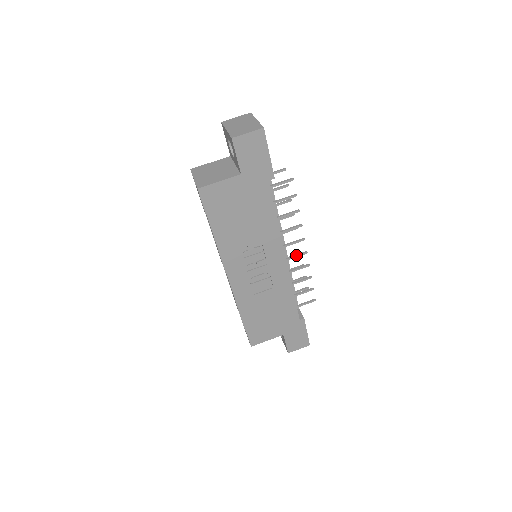
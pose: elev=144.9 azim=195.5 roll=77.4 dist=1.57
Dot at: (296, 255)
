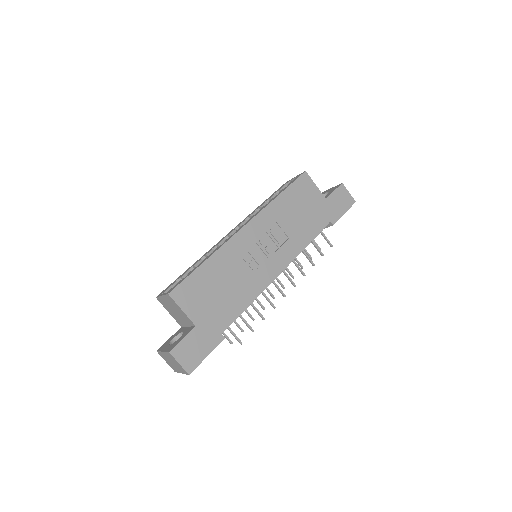
Dot at: occluded
